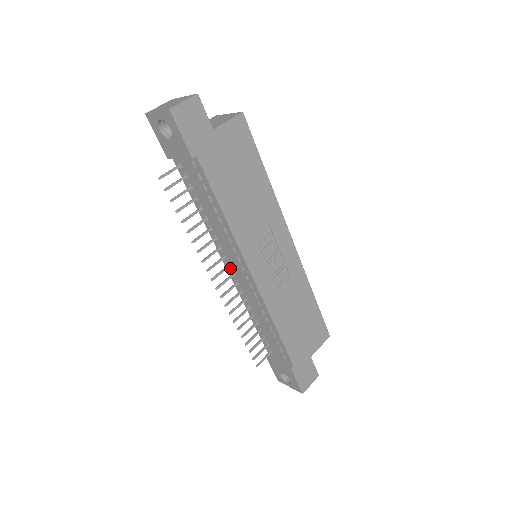
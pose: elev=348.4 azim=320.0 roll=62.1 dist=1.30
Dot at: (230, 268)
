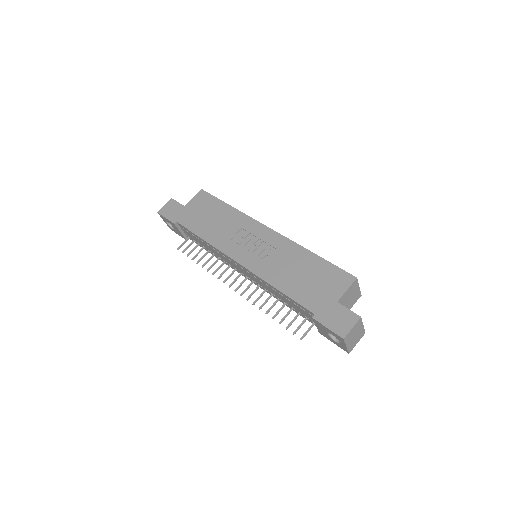
Dot at: (244, 275)
